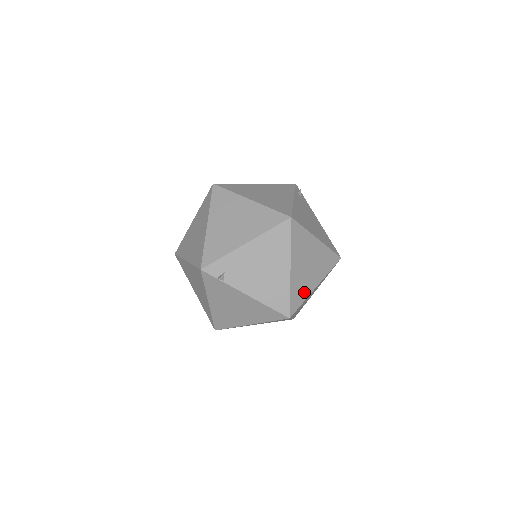
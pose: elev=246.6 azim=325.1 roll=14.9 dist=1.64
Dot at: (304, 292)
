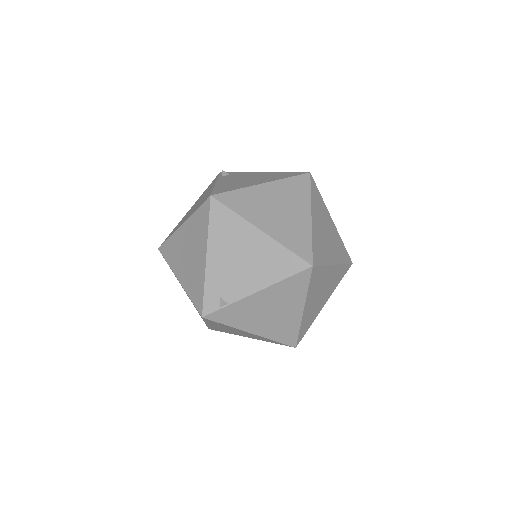
Dot at: (302, 233)
